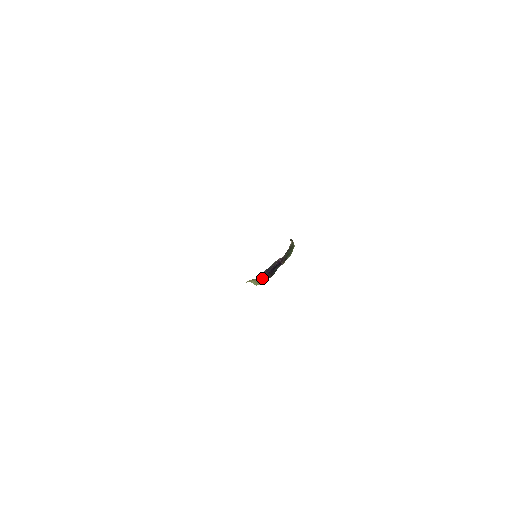
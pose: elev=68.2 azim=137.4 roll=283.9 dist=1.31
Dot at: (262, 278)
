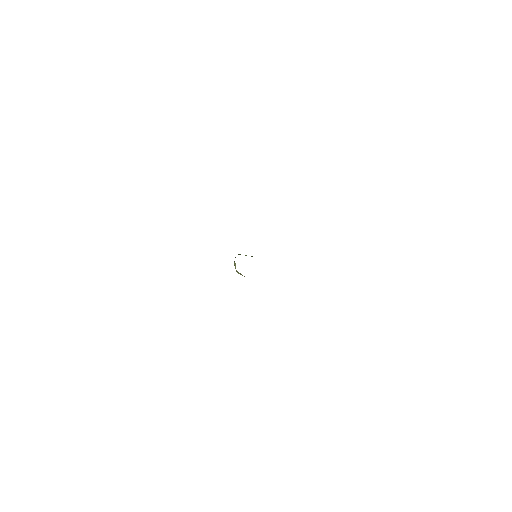
Dot at: occluded
